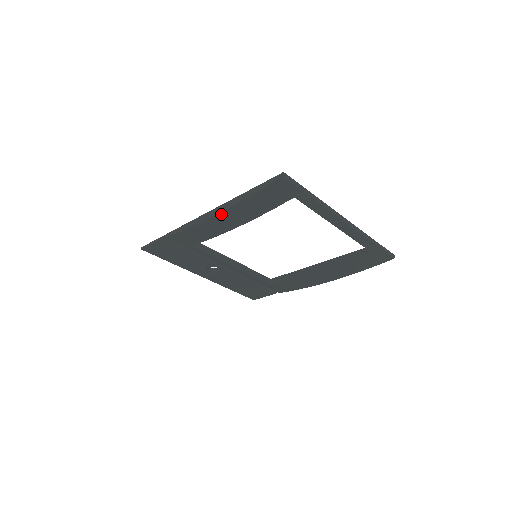
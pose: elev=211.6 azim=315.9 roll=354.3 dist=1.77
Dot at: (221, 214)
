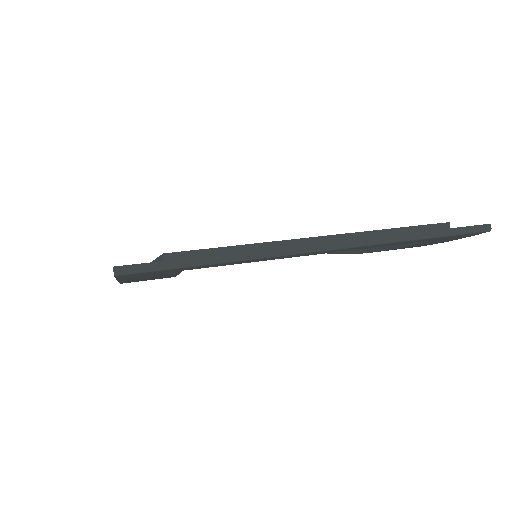
Dot at: occluded
